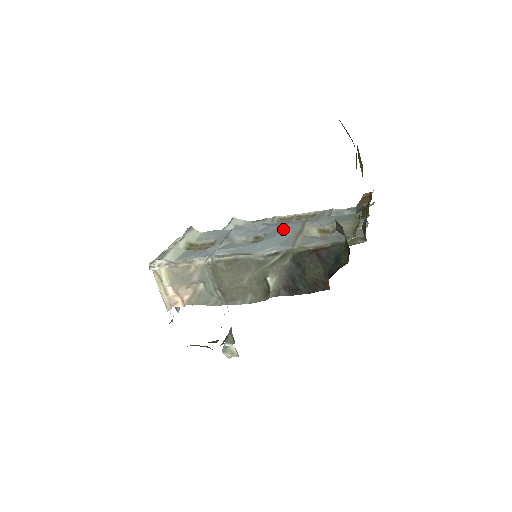
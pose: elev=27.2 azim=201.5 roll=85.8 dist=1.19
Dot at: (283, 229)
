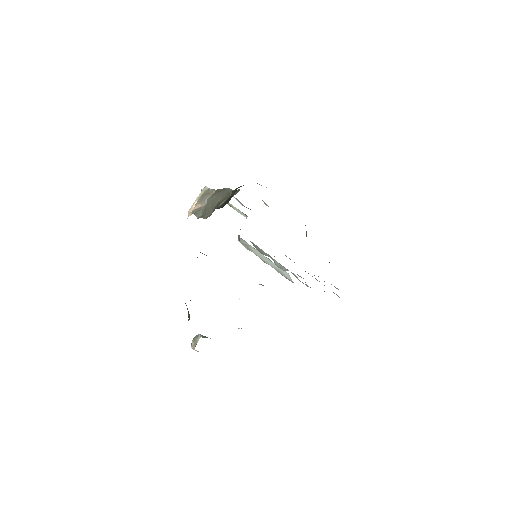
Dot at: occluded
